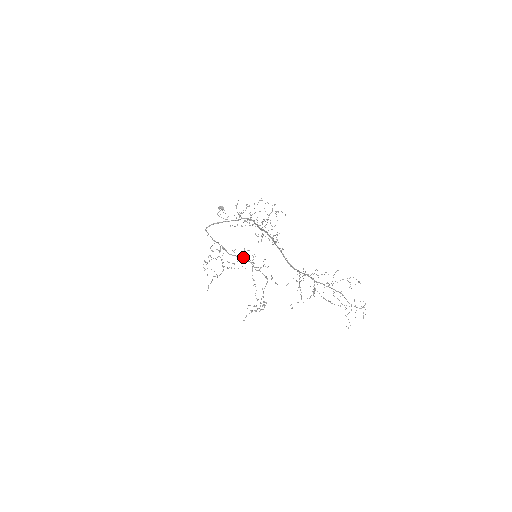
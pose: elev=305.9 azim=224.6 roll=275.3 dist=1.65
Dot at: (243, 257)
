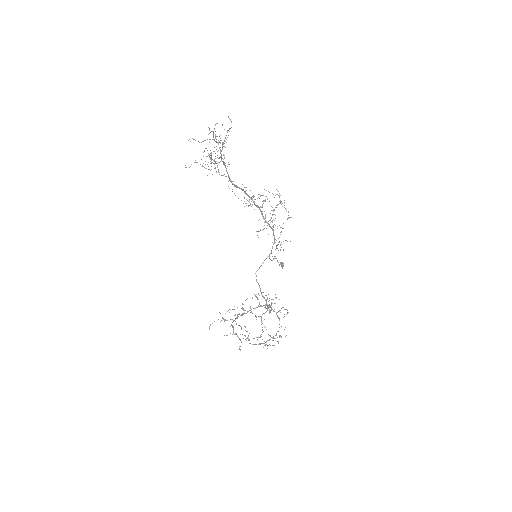
Dot at: (267, 299)
